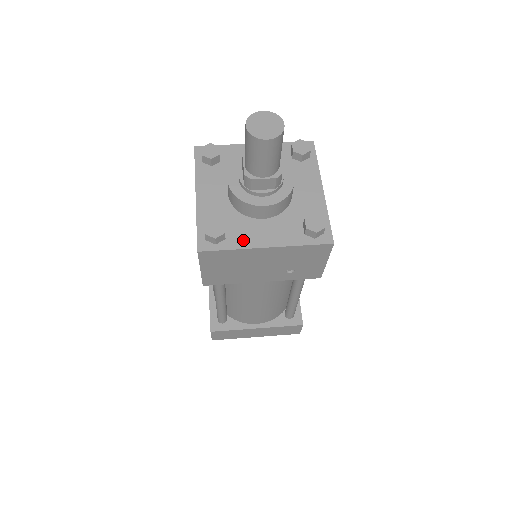
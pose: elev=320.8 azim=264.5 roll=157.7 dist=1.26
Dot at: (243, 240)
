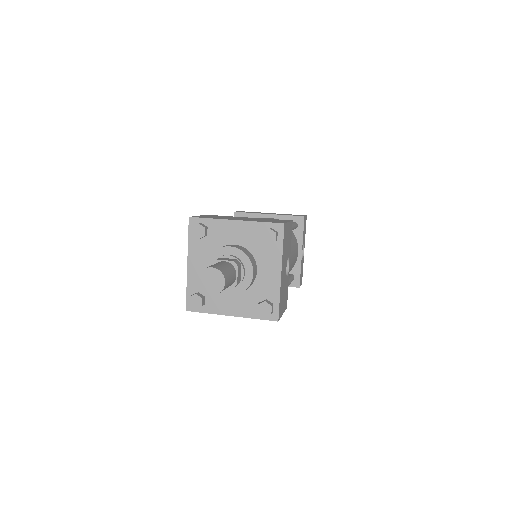
Dot at: (216, 307)
